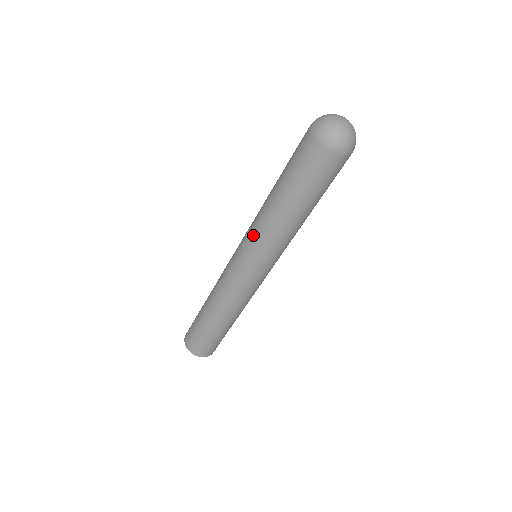
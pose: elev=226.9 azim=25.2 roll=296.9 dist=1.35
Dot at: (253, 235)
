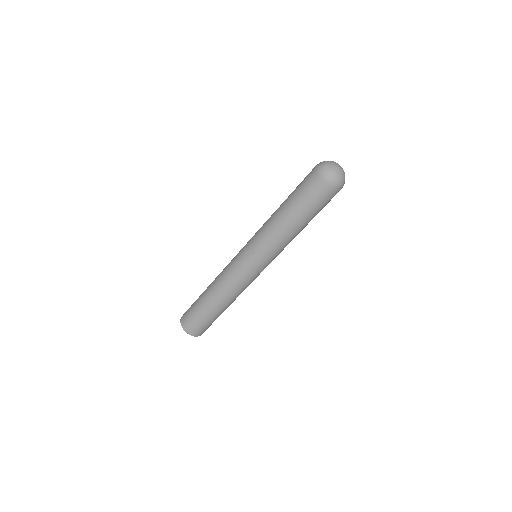
Dot at: (264, 244)
